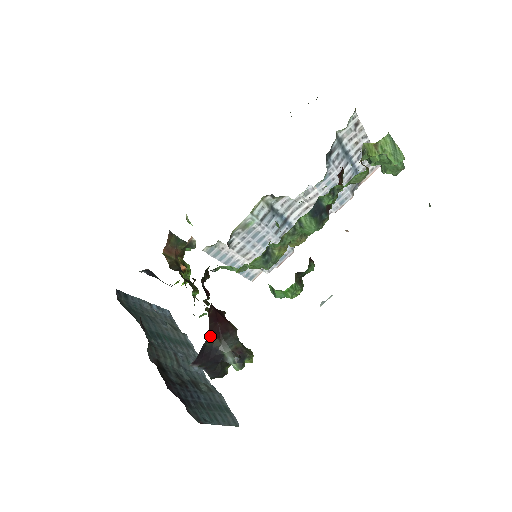
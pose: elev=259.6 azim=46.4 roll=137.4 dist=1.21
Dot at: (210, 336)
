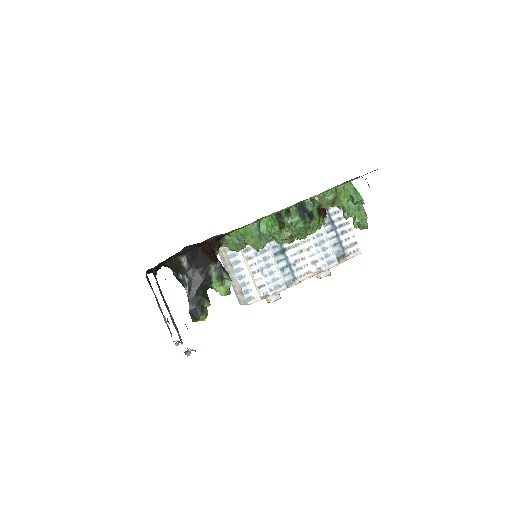
Dot at: (205, 252)
